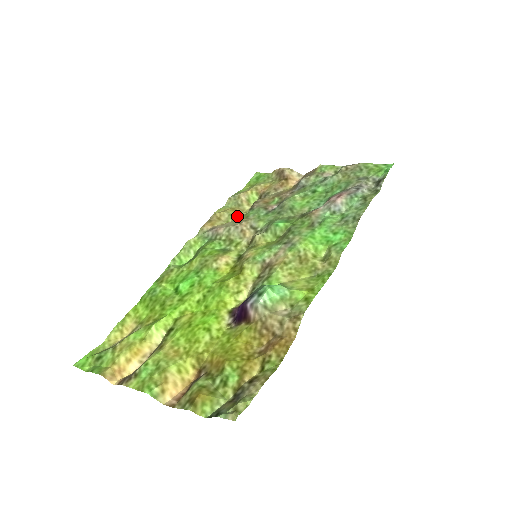
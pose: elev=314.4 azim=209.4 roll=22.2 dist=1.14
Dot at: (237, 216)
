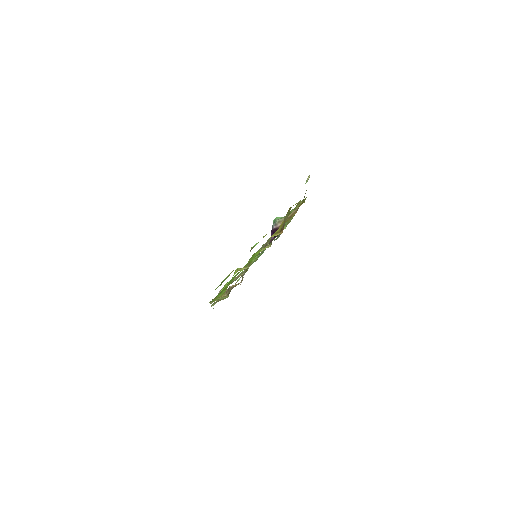
Dot at: occluded
